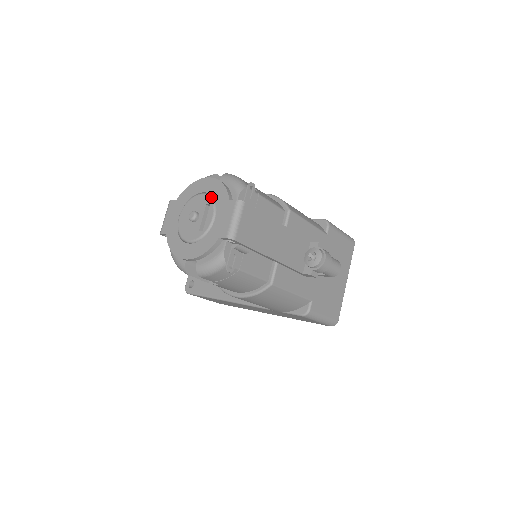
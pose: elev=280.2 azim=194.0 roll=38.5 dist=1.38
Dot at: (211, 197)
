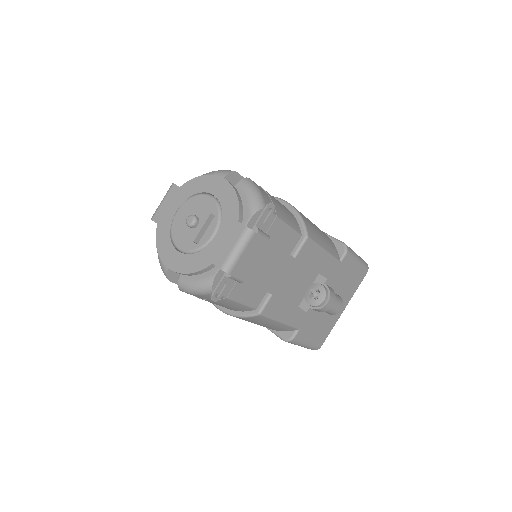
Dot at: (219, 206)
